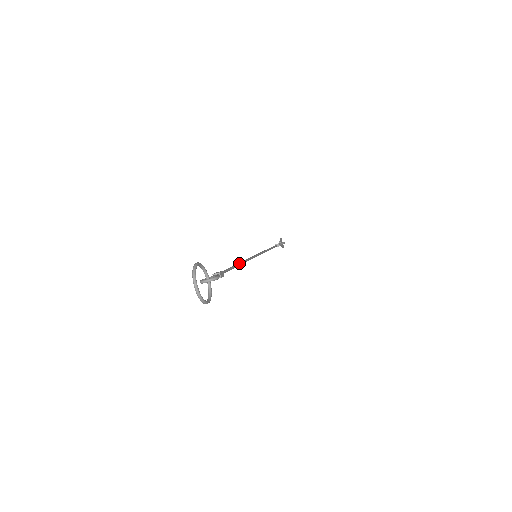
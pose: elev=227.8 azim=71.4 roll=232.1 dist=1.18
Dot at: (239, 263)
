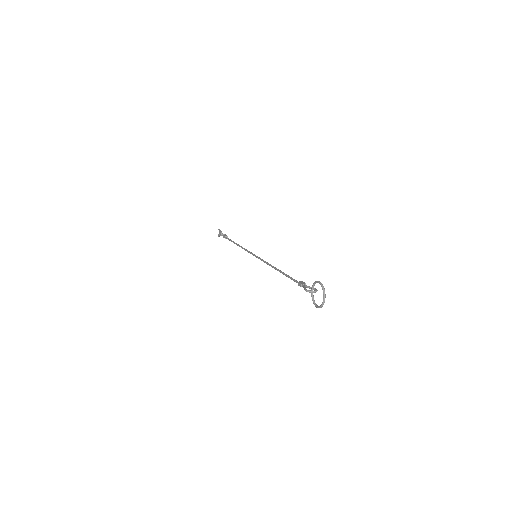
Dot at: occluded
